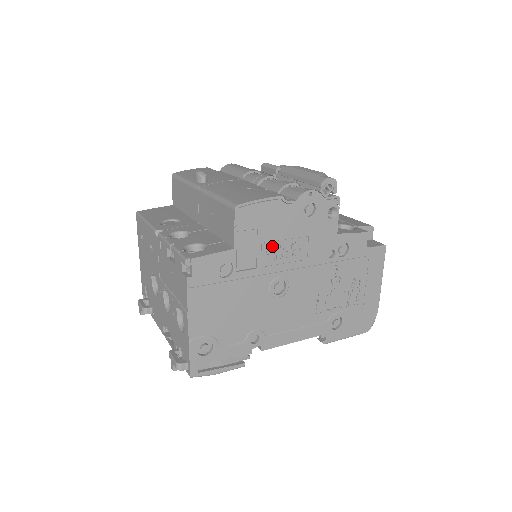
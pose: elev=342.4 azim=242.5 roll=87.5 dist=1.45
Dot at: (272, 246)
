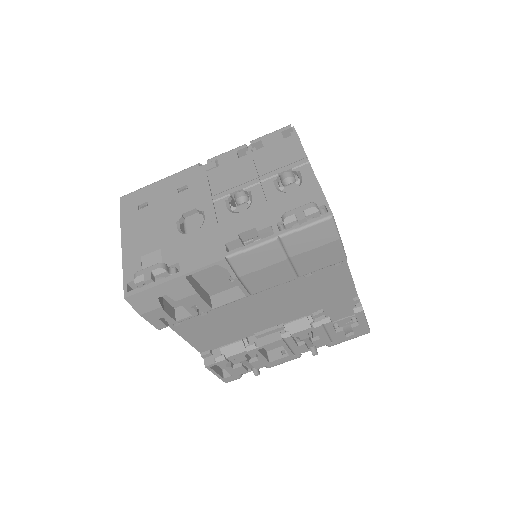
Dot at: occluded
